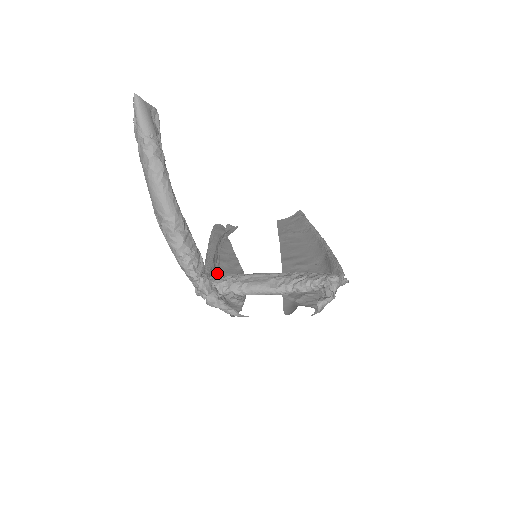
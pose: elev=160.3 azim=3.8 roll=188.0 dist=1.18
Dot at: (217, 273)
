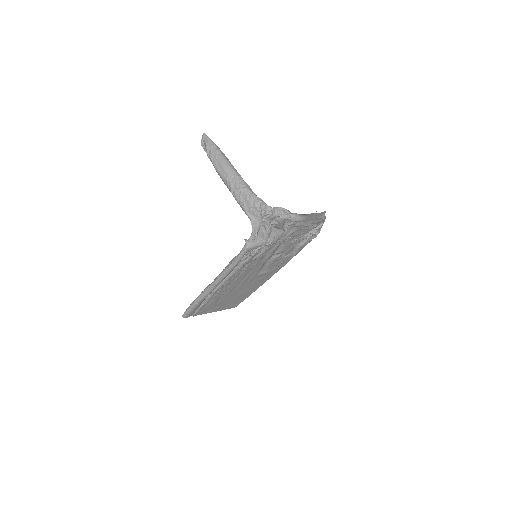
Dot at: (240, 262)
